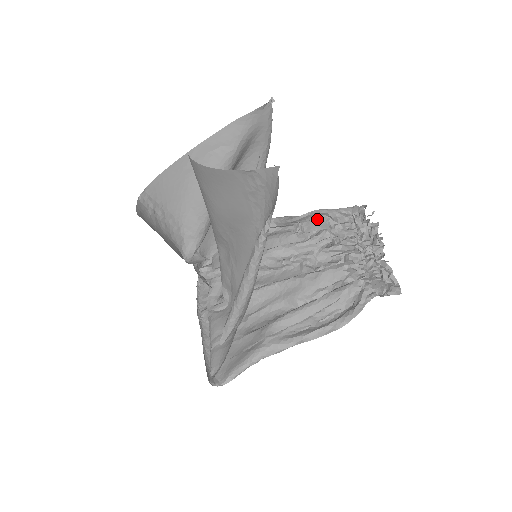
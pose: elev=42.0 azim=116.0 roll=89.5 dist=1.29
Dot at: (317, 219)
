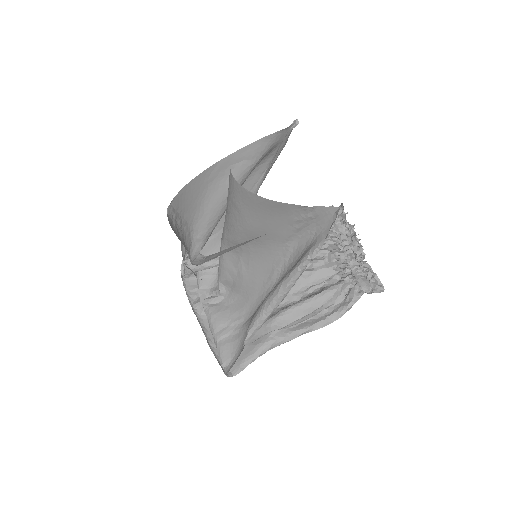
Dot at: occluded
